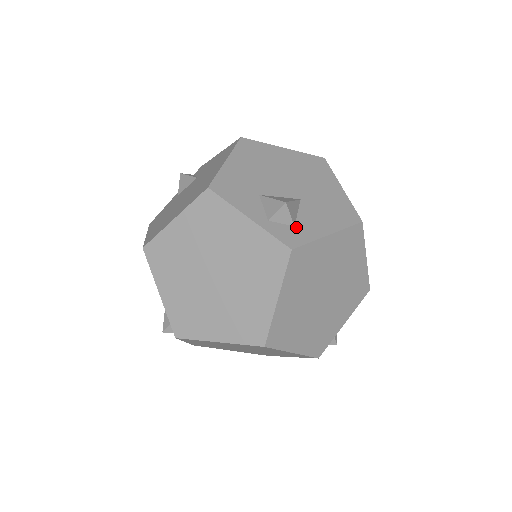
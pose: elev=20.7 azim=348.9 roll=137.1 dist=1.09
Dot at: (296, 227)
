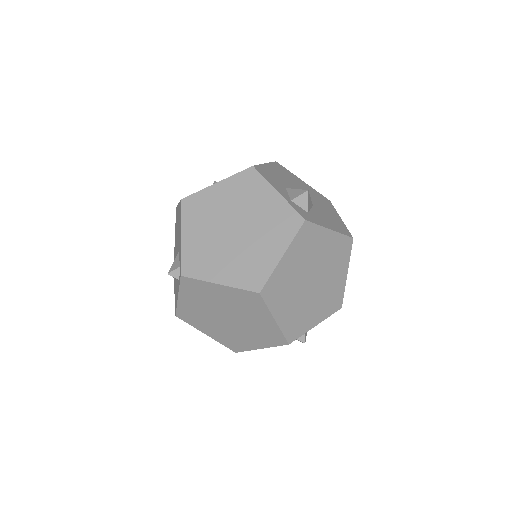
Dot at: (309, 214)
